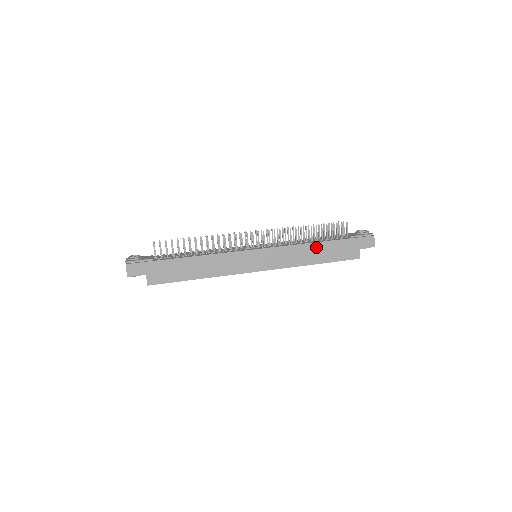
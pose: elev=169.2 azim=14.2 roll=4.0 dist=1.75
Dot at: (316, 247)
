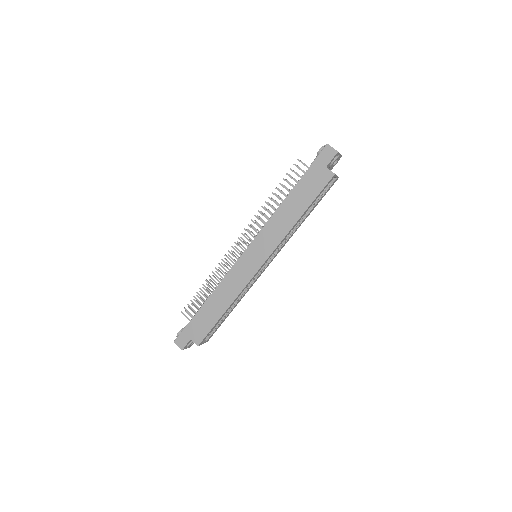
Dot at: (287, 204)
